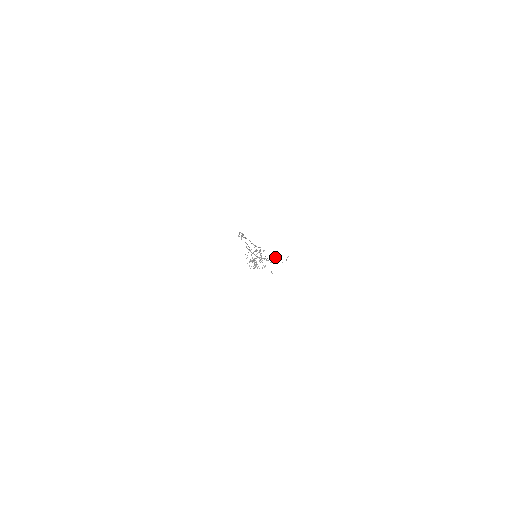
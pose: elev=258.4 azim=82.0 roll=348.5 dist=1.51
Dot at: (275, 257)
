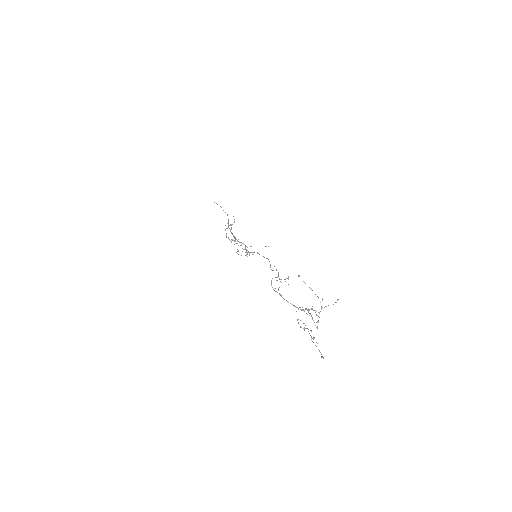
Dot at: (298, 275)
